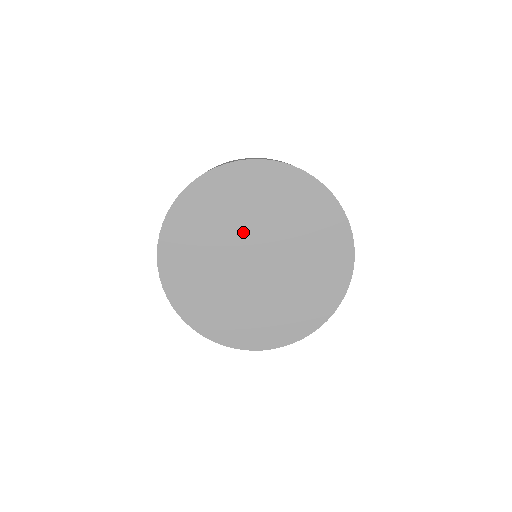
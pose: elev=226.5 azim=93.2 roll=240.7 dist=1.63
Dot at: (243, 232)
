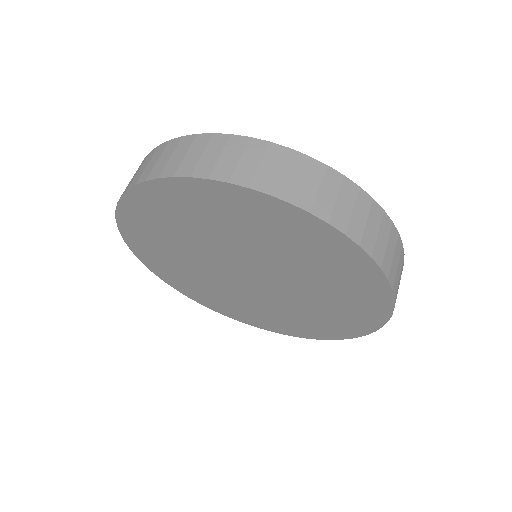
Dot at: (262, 259)
